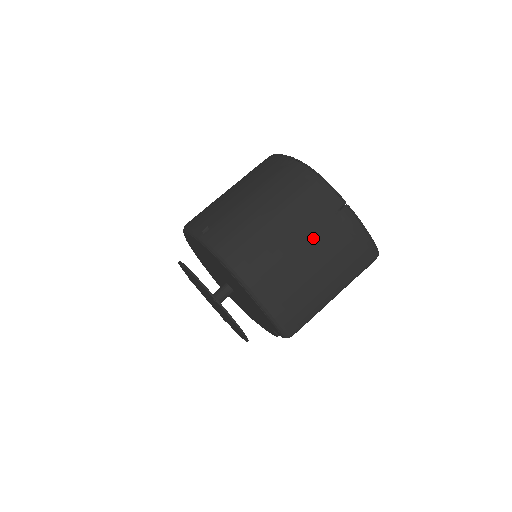
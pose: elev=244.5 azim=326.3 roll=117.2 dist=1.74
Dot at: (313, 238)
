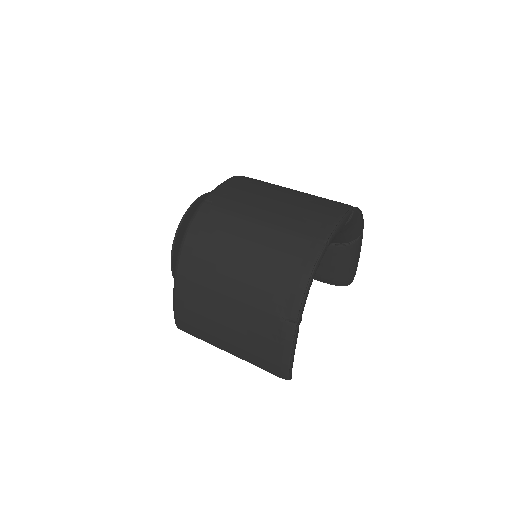
Dot at: (245, 307)
